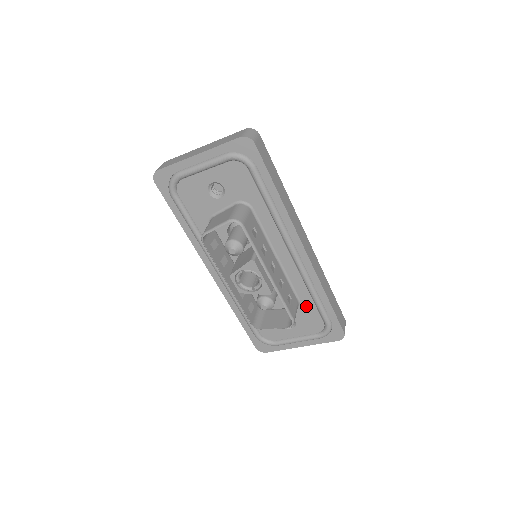
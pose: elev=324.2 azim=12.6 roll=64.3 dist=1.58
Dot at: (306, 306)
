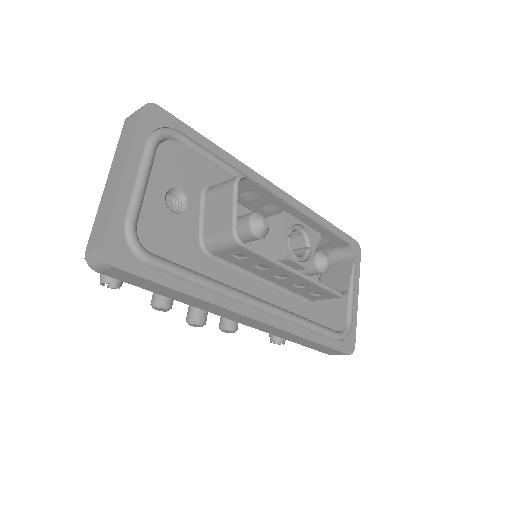
Dot at: occluded
